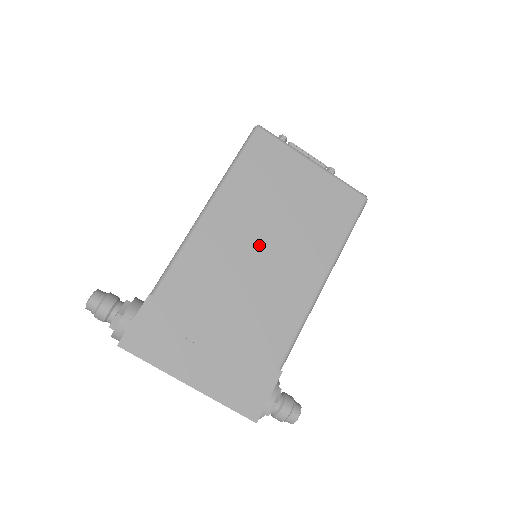
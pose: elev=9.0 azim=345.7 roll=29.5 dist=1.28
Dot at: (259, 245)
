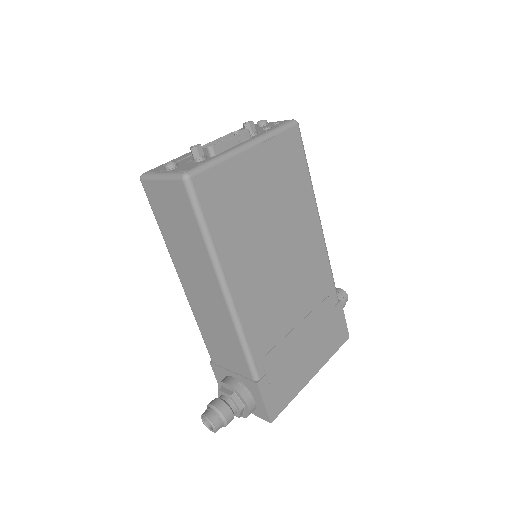
Dot at: (276, 262)
